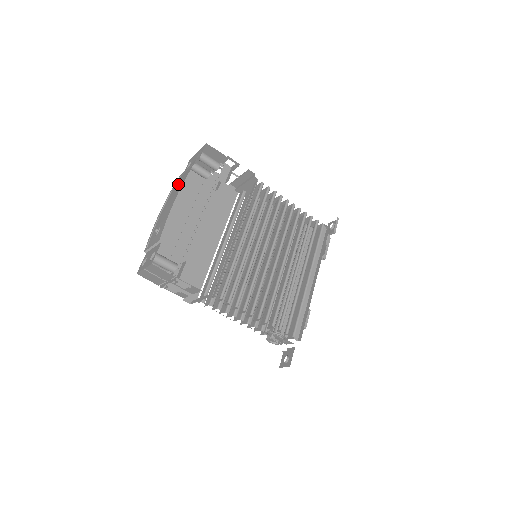
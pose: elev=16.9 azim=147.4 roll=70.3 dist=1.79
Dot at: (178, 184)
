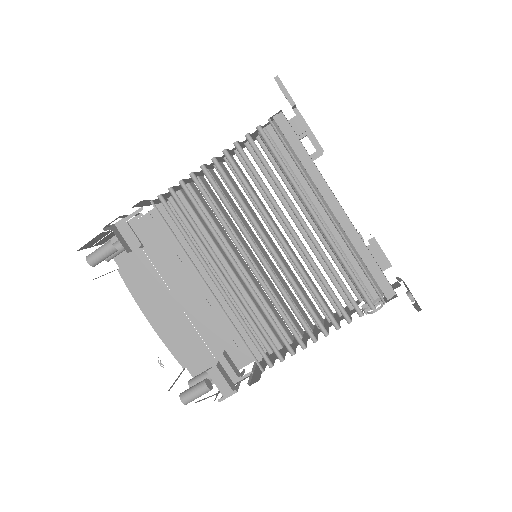
Dot at: occluded
